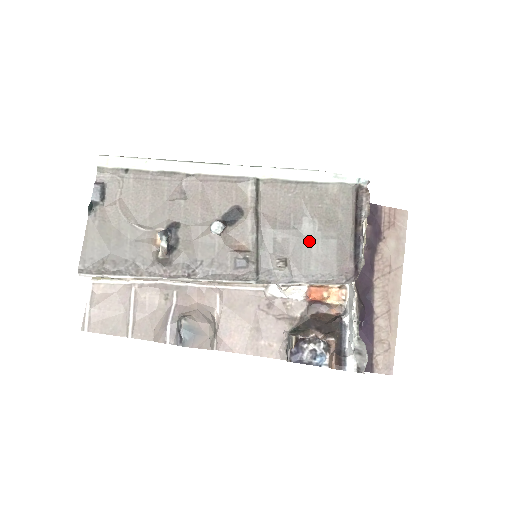
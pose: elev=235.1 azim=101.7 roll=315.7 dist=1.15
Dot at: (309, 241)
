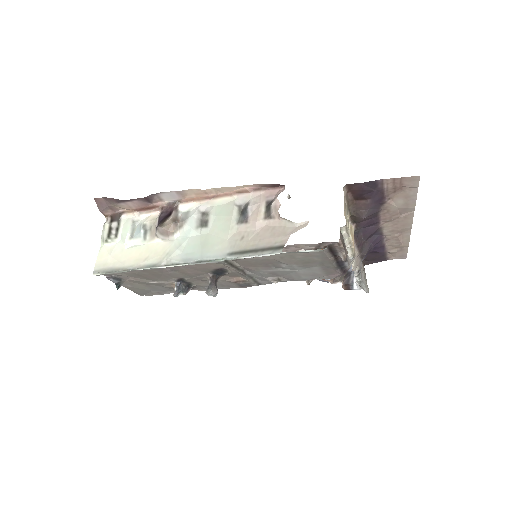
Dot at: (293, 271)
